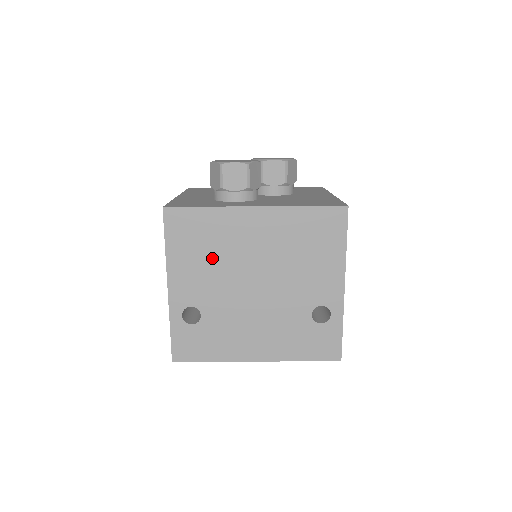
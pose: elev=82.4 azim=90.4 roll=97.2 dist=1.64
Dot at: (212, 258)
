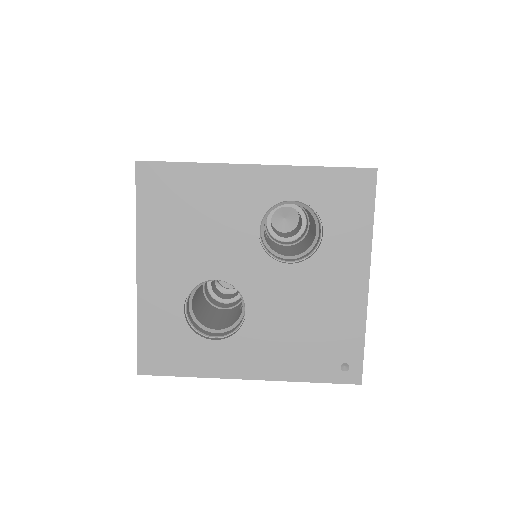
Dot at: occluded
